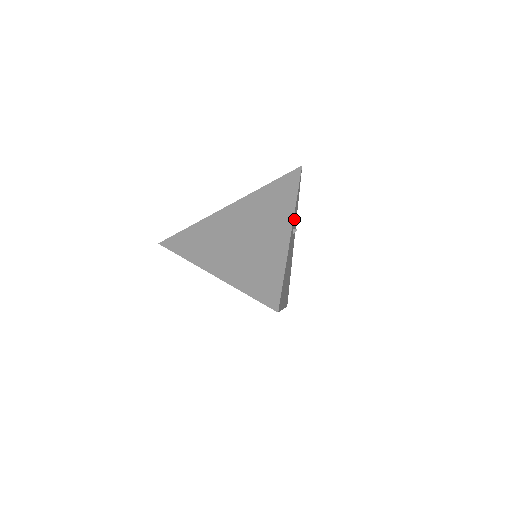
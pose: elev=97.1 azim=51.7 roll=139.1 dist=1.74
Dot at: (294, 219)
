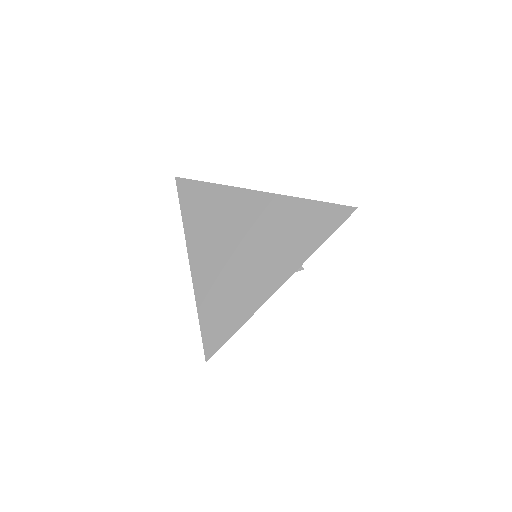
Dot at: occluded
